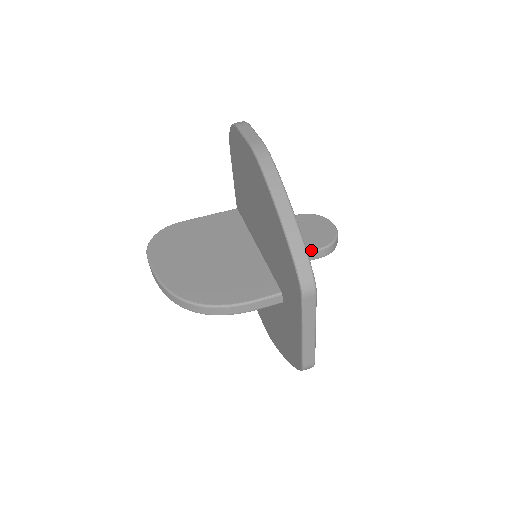
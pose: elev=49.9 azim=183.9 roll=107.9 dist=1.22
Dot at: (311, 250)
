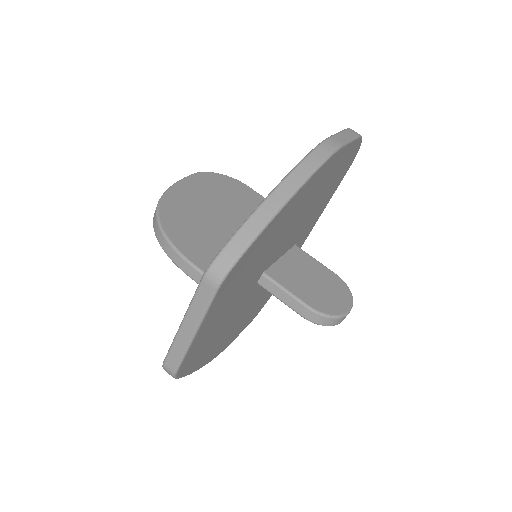
Dot at: (298, 297)
